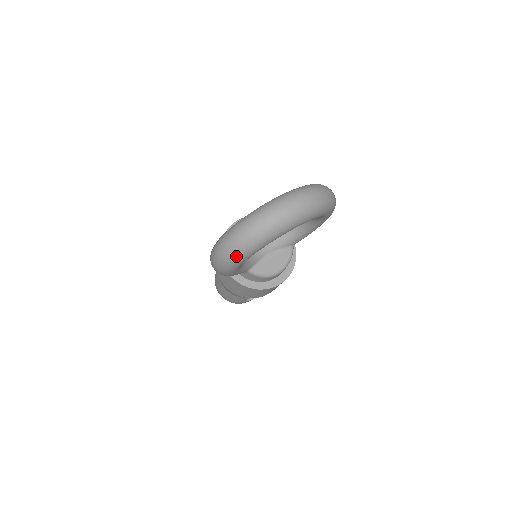
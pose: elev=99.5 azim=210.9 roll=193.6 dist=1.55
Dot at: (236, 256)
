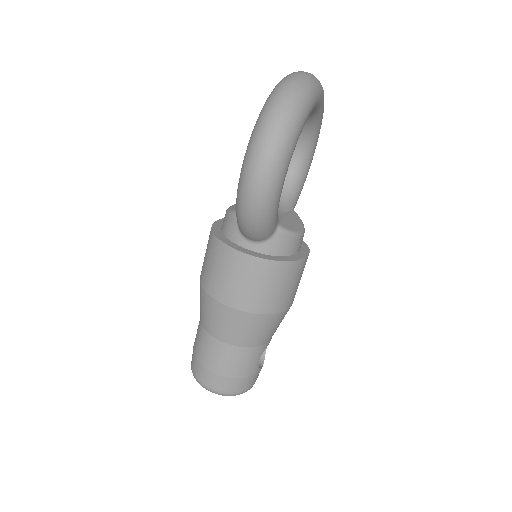
Dot at: (290, 126)
